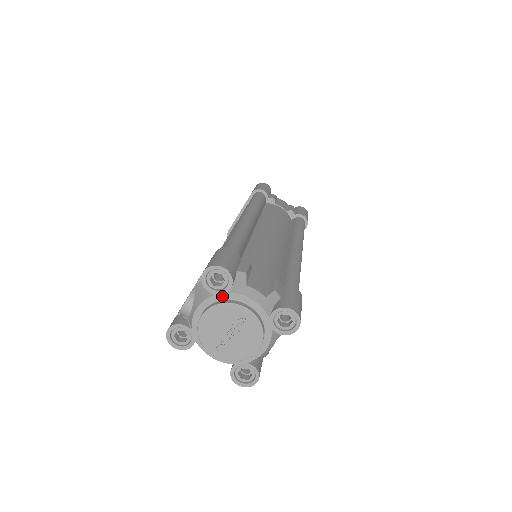
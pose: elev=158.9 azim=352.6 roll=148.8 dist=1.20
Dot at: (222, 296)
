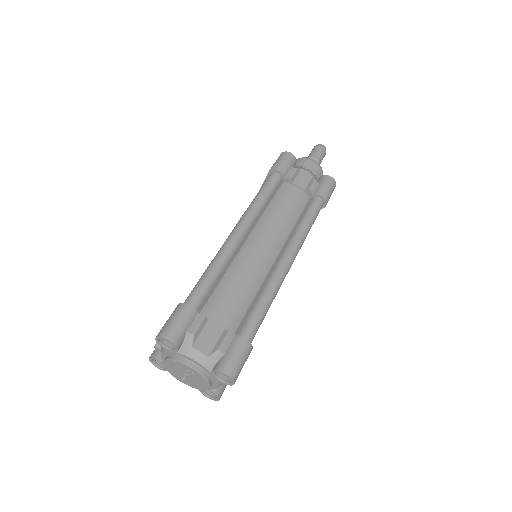
Dot at: (174, 353)
